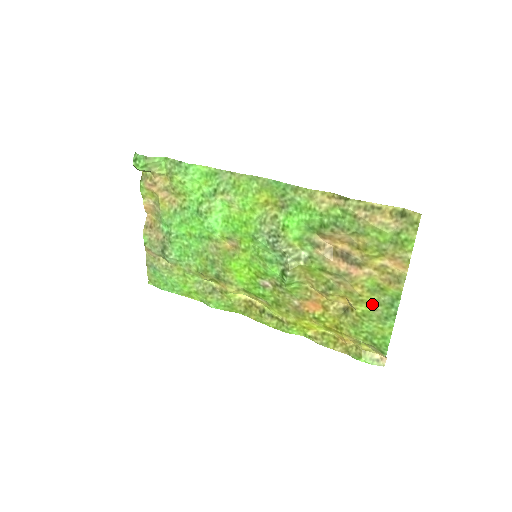
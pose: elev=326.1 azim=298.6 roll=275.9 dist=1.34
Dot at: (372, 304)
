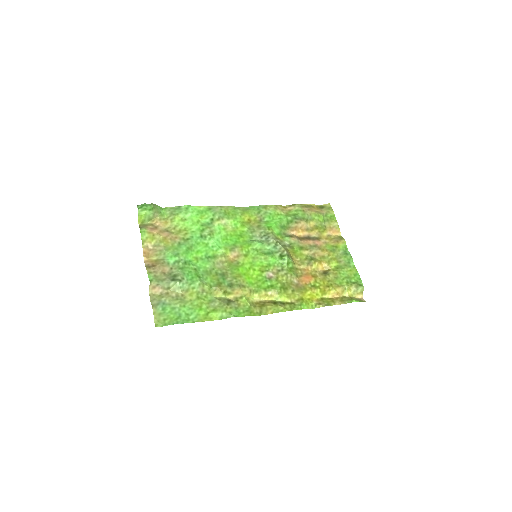
Dot at: (337, 260)
